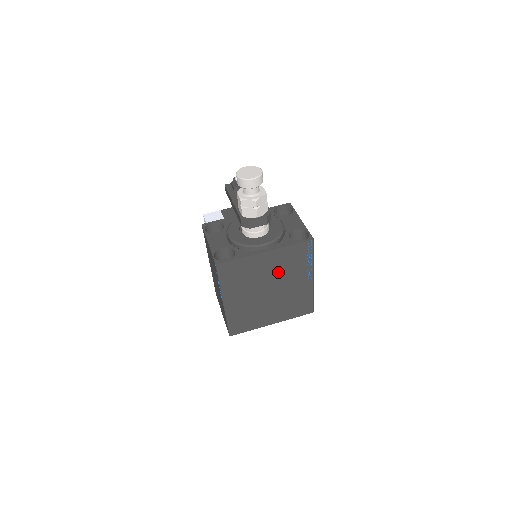
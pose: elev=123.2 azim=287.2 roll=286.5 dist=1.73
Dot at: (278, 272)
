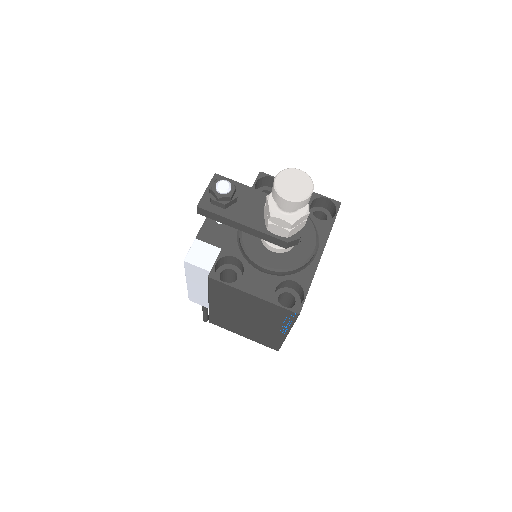
Dot at: occluded
